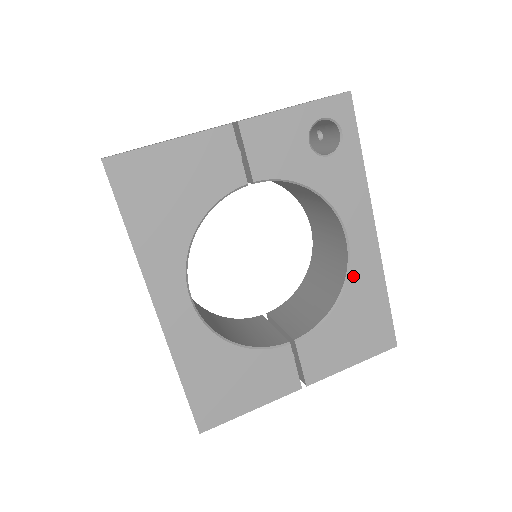
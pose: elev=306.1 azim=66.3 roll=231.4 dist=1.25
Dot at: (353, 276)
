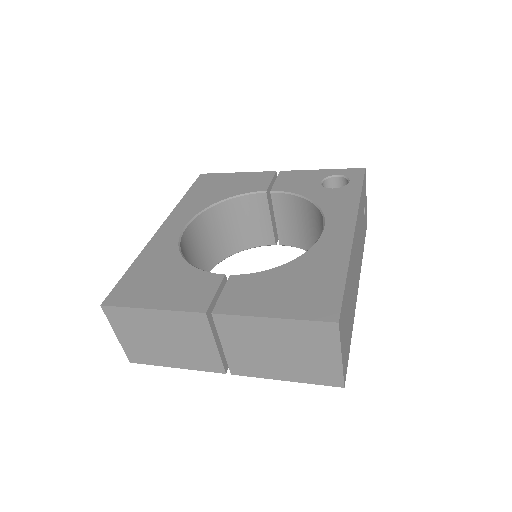
Dot at: (316, 250)
